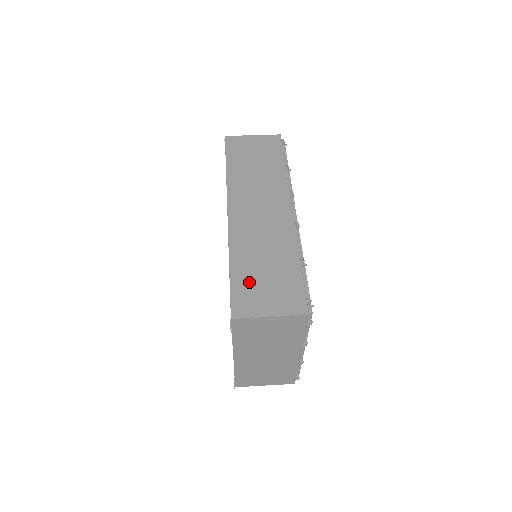
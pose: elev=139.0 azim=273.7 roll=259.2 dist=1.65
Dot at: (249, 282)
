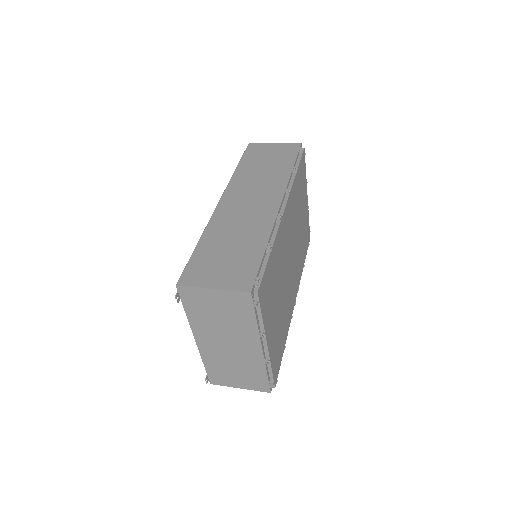
Dot at: (208, 258)
